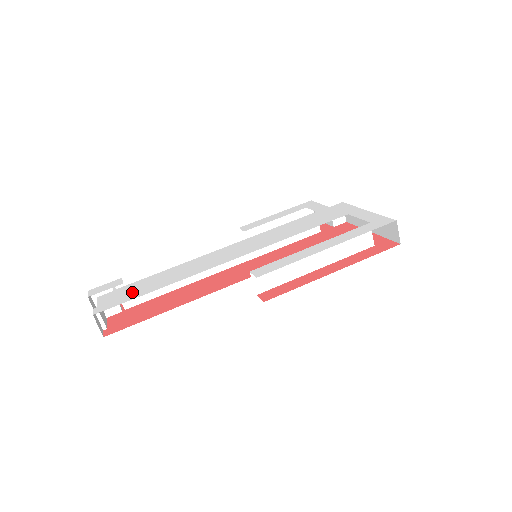
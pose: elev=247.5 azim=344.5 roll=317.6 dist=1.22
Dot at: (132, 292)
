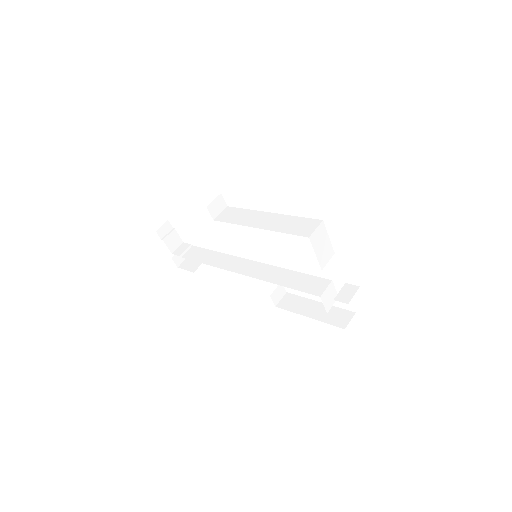
Dot at: occluded
